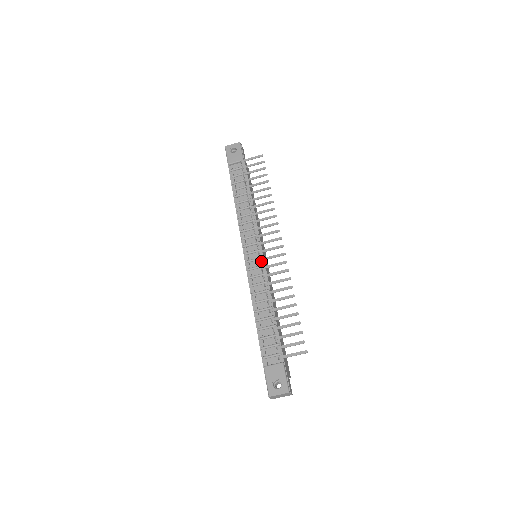
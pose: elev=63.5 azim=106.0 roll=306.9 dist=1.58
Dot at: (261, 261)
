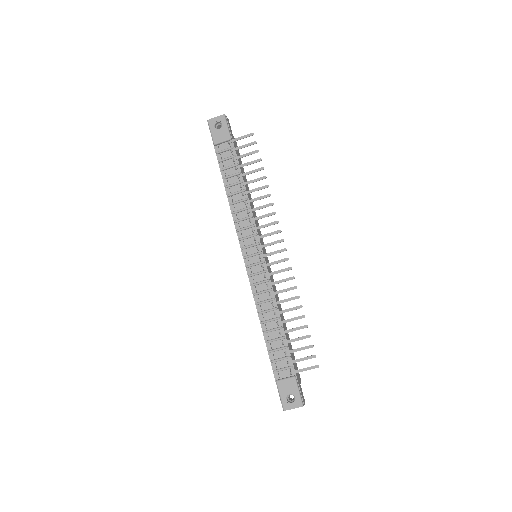
Dot at: occluded
